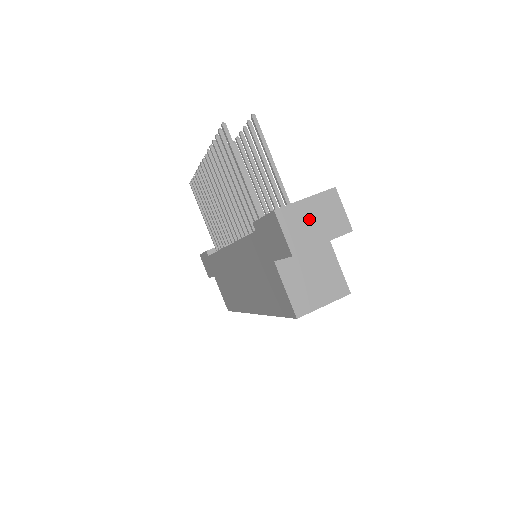
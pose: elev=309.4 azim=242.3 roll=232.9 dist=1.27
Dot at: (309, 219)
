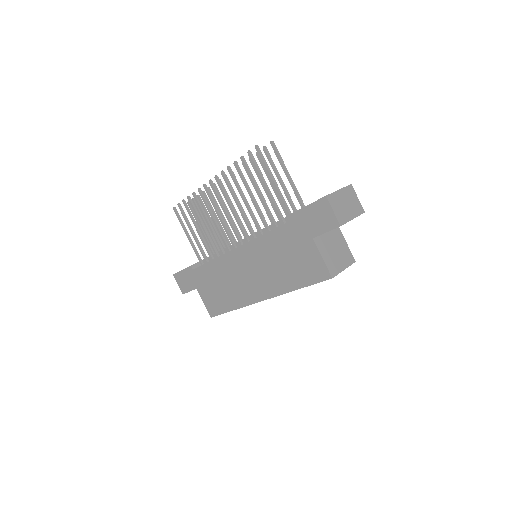
Dot at: (343, 203)
